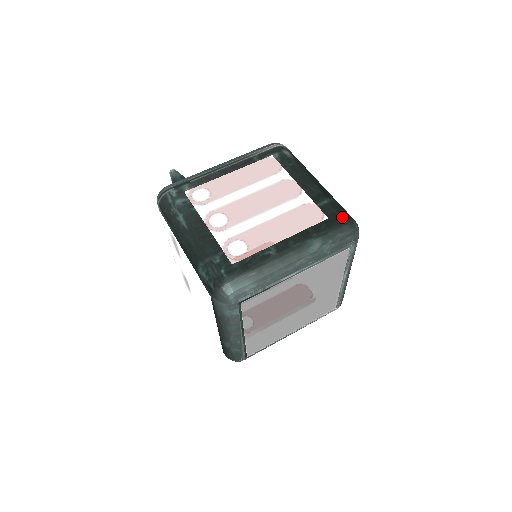
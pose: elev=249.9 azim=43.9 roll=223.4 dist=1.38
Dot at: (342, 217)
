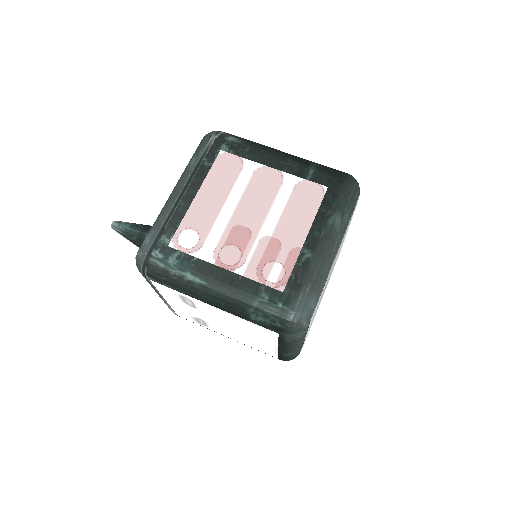
Dot at: (339, 178)
